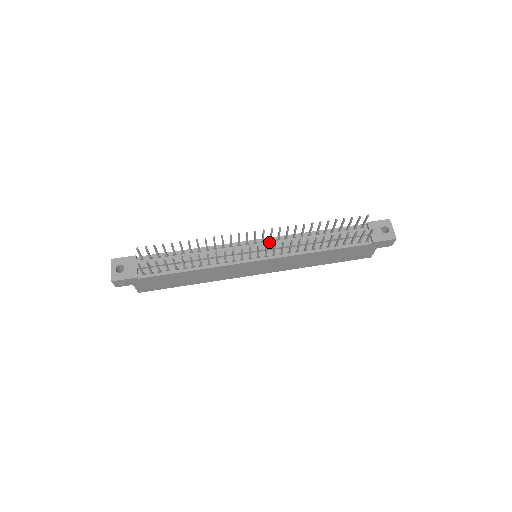
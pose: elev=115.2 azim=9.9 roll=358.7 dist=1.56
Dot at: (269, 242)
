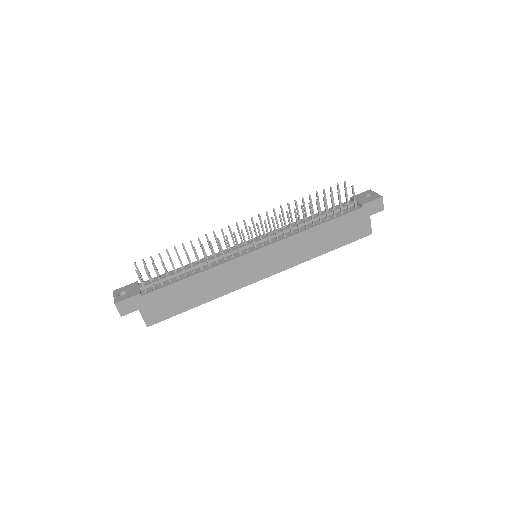
Dot at: occluded
